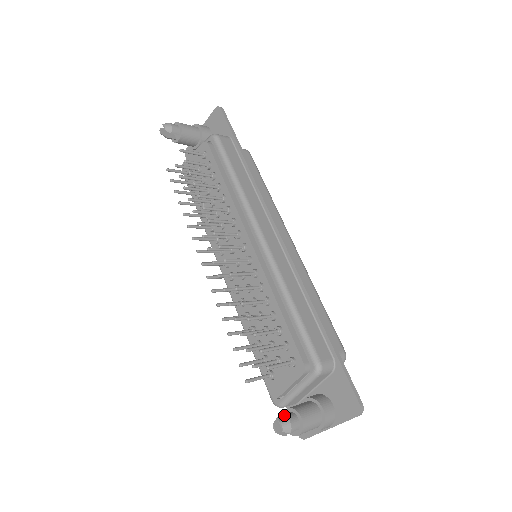
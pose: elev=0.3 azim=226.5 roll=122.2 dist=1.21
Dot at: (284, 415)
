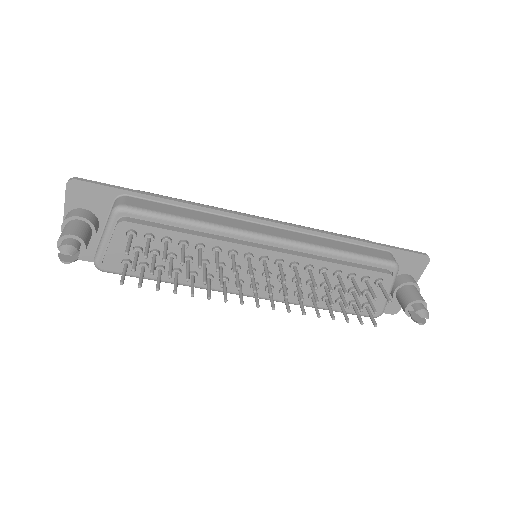
Dot at: (417, 311)
